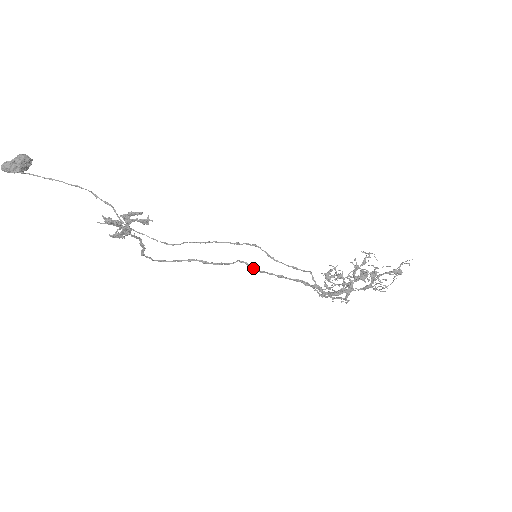
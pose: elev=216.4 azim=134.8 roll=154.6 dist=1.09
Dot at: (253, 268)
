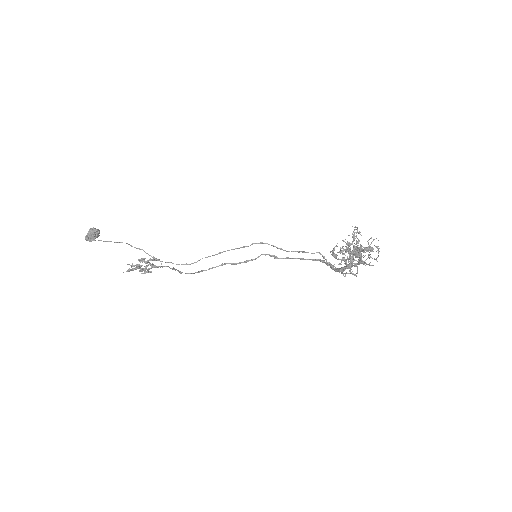
Dot at: (275, 258)
